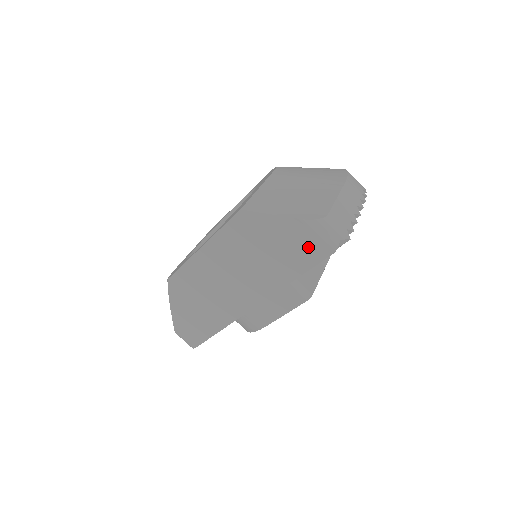
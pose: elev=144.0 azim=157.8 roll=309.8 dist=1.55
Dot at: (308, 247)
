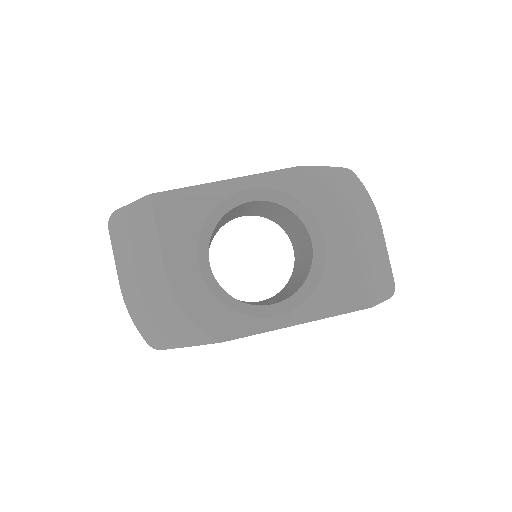
Dot at: occluded
